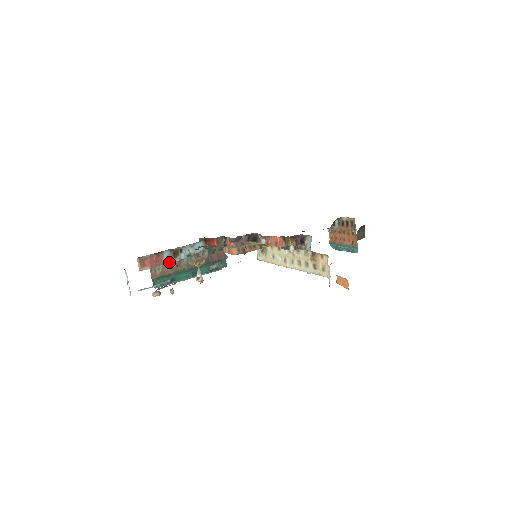
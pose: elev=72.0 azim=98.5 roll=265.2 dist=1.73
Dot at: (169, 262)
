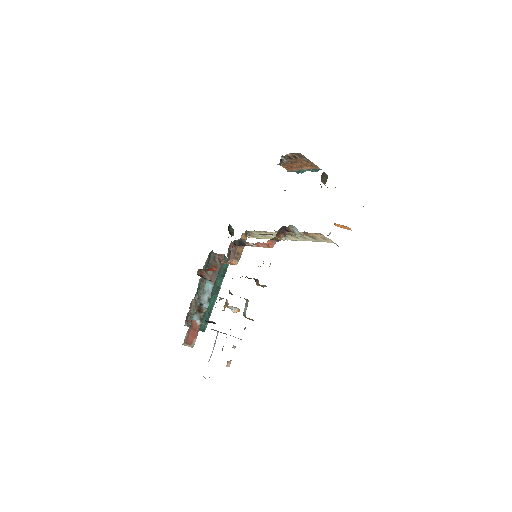
Dot at: (195, 308)
